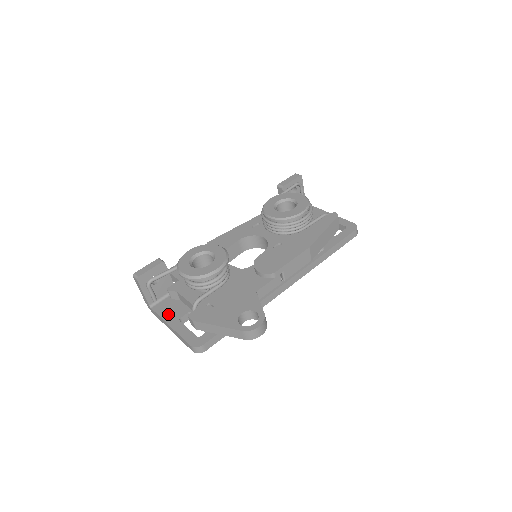
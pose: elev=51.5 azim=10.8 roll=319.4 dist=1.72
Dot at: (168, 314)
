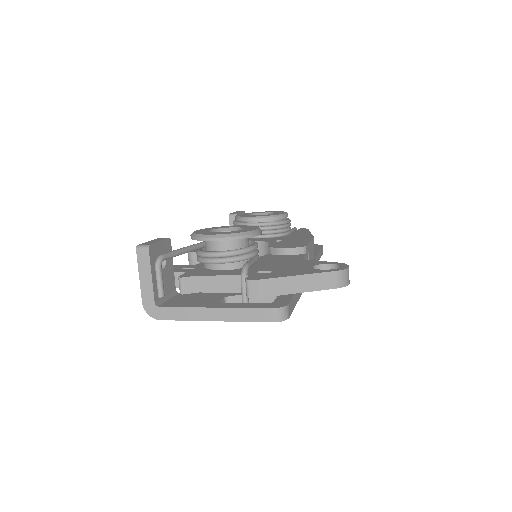
Dot at: (195, 303)
